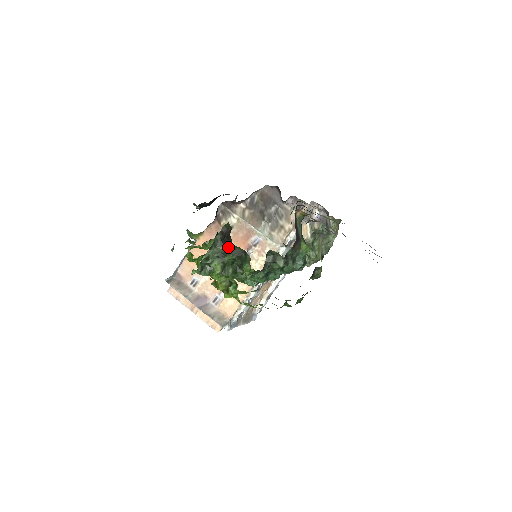
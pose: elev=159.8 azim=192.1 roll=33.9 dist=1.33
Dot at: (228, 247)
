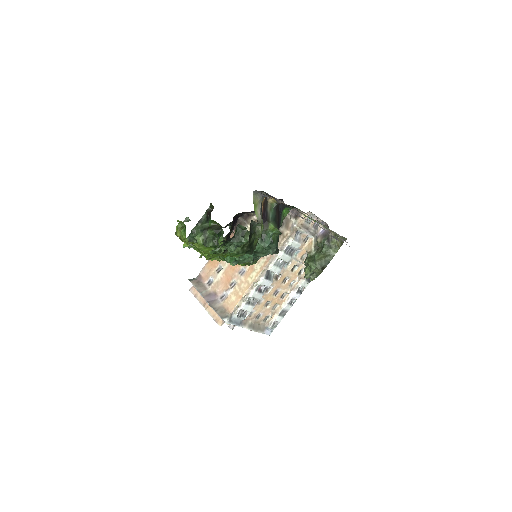
Dot at: (210, 223)
